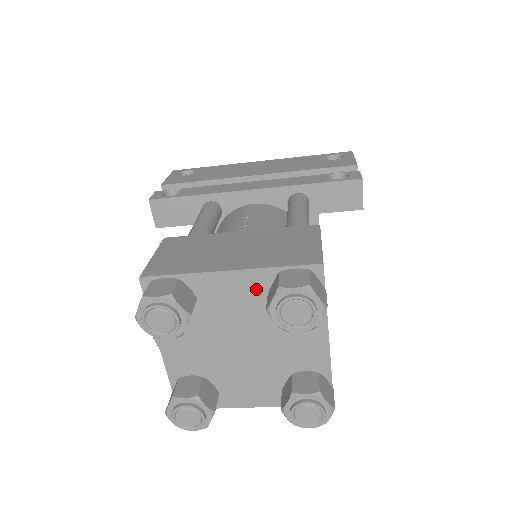
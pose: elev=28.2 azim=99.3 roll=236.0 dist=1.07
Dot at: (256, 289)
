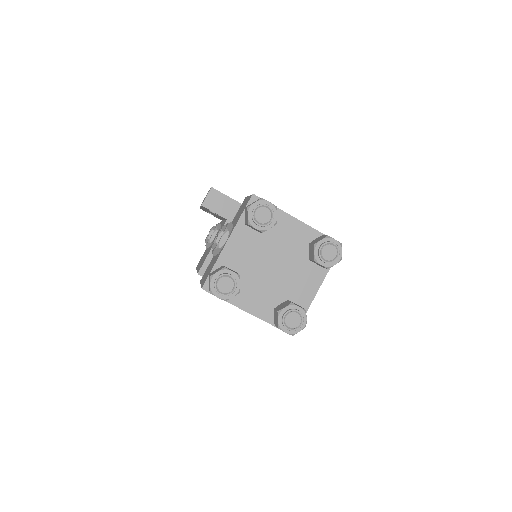
Dot at: (304, 238)
